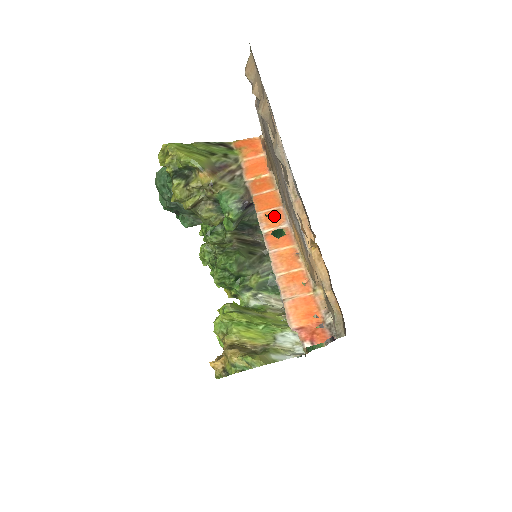
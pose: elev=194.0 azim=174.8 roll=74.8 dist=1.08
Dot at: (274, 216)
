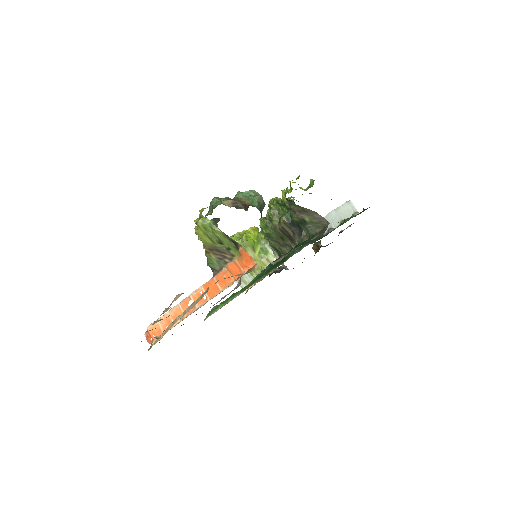
Dot at: occluded
